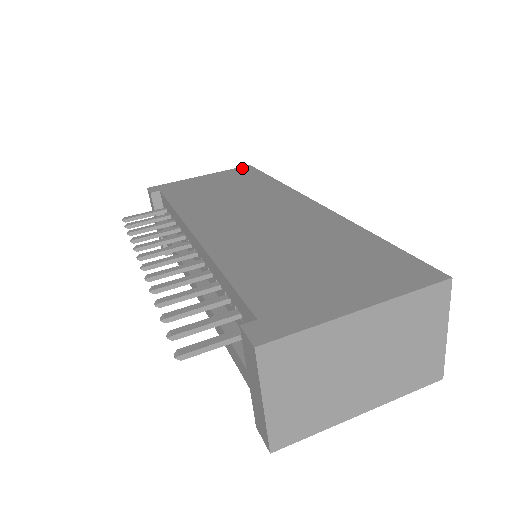
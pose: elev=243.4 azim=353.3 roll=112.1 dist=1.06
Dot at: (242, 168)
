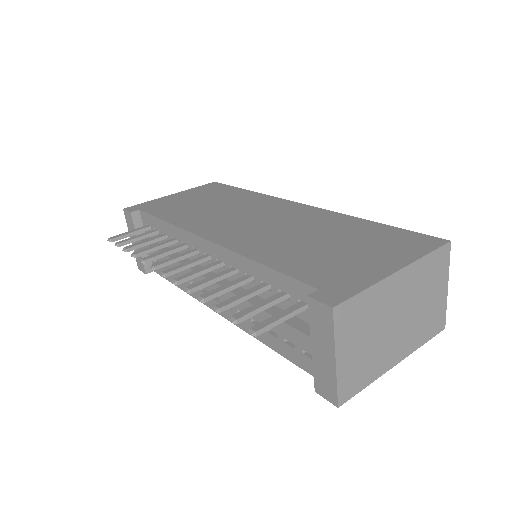
Dot at: (209, 185)
